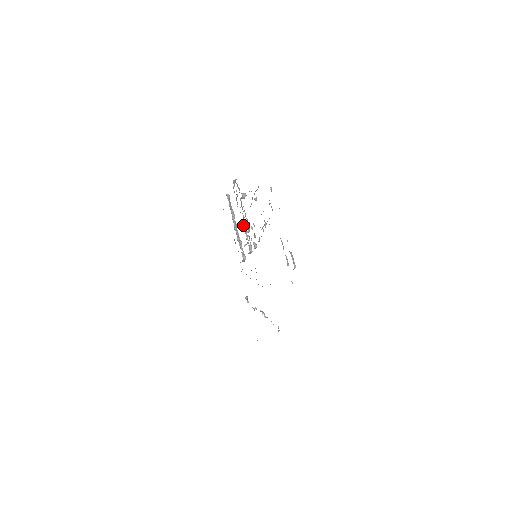
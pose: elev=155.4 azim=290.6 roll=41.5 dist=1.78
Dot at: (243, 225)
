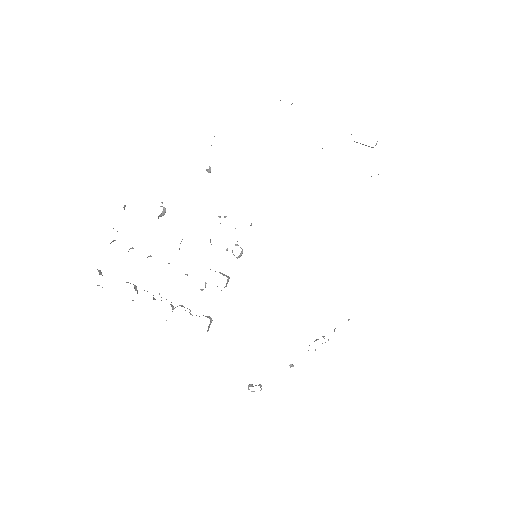
Dot at: occluded
